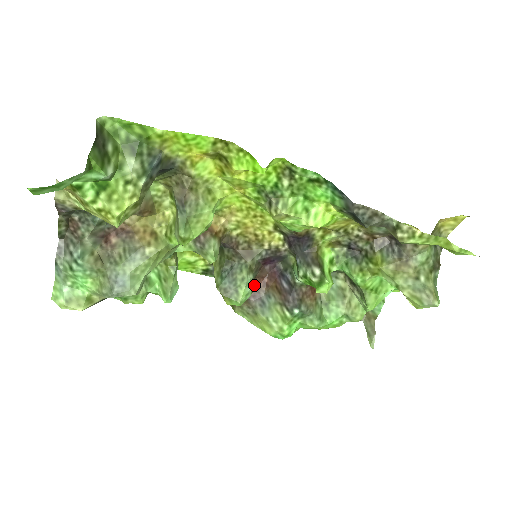
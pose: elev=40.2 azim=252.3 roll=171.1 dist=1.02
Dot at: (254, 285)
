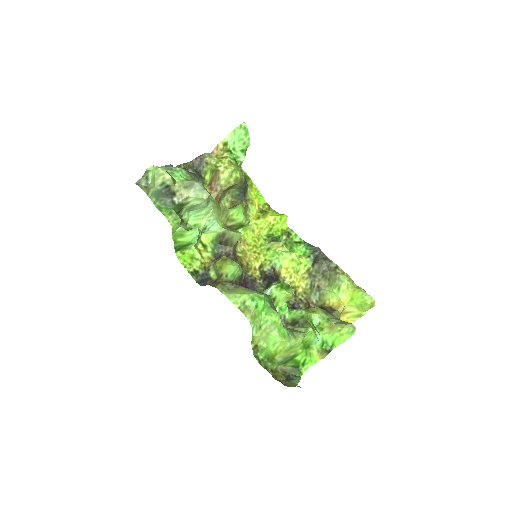
Dot at: occluded
